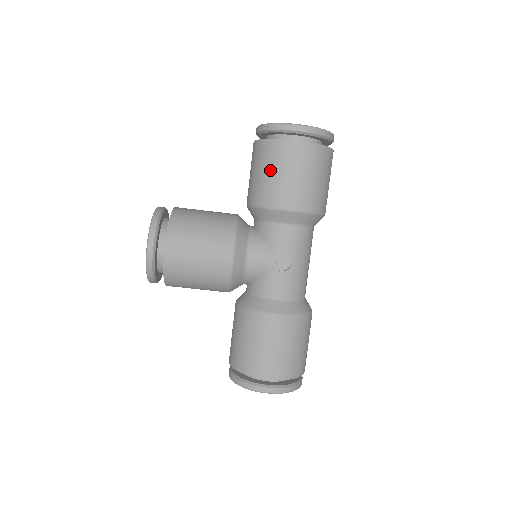
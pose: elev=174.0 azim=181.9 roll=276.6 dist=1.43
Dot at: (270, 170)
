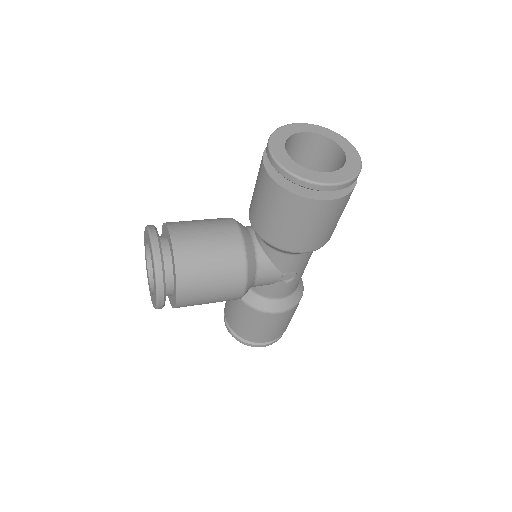
Dot at: (290, 222)
